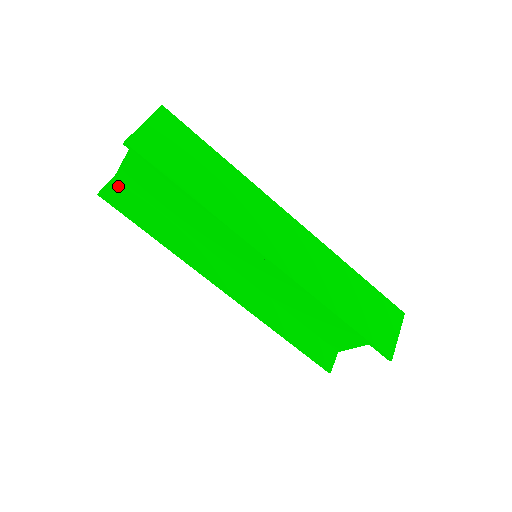
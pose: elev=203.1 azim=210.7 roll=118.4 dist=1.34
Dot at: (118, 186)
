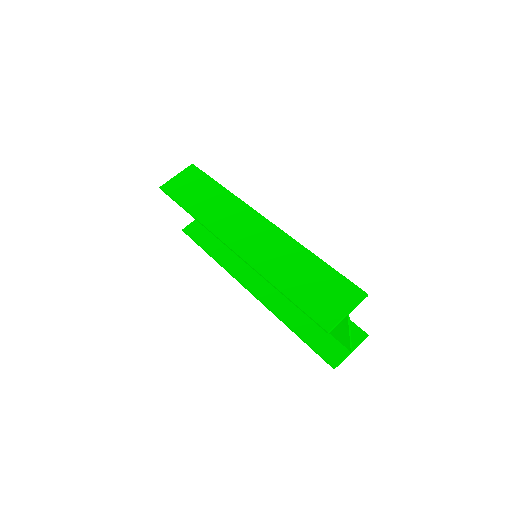
Dot at: (196, 225)
